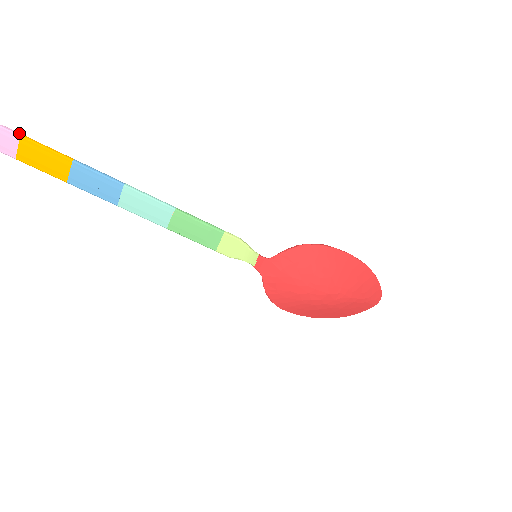
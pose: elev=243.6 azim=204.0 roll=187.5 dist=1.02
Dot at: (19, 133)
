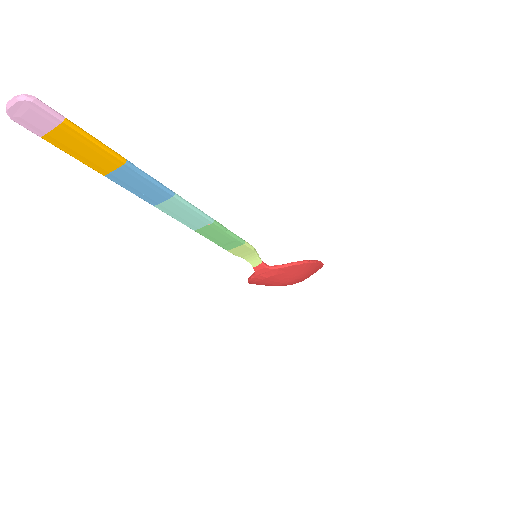
Dot at: (61, 115)
